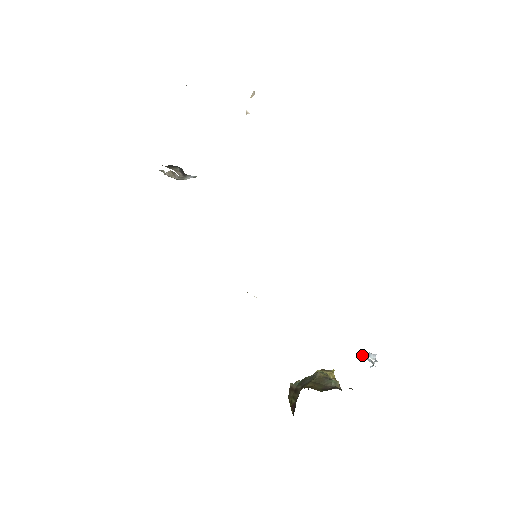
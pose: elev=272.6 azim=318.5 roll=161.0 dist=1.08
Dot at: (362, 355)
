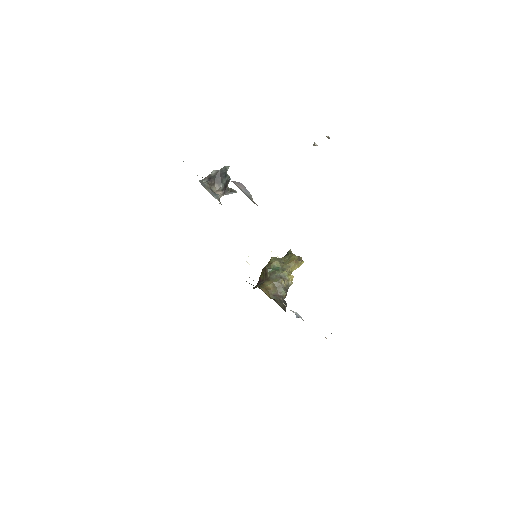
Dot at: (295, 312)
